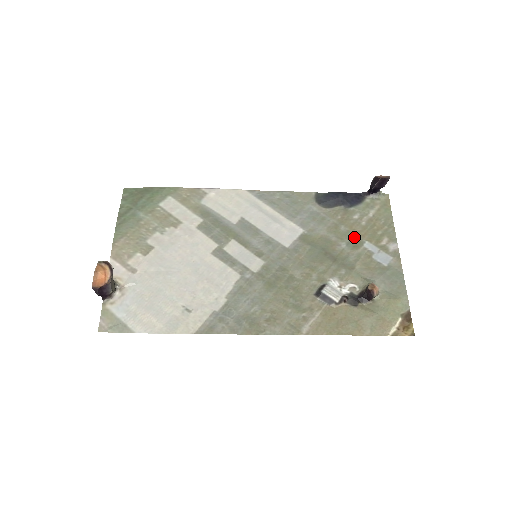
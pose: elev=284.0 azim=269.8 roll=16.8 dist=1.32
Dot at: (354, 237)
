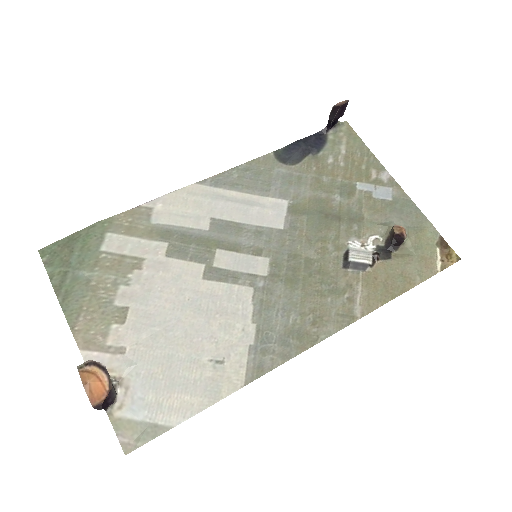
Dot at: (342, 184)
